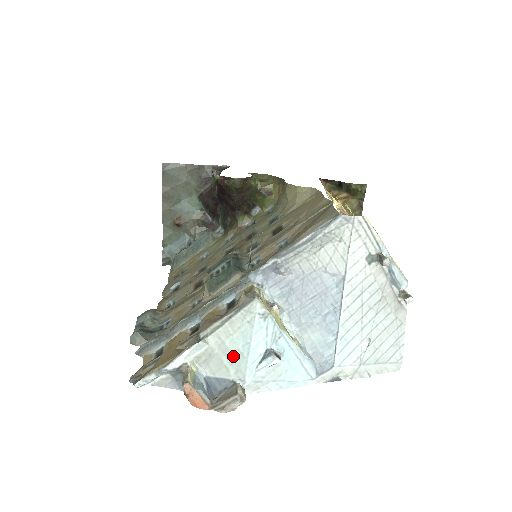
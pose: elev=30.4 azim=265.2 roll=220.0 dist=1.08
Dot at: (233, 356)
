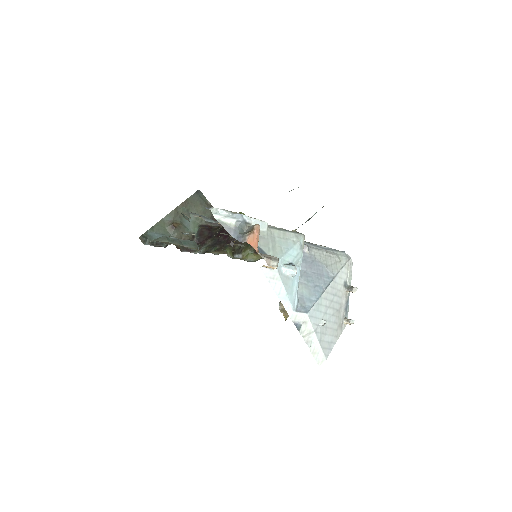
Dot at: (276, 247)
